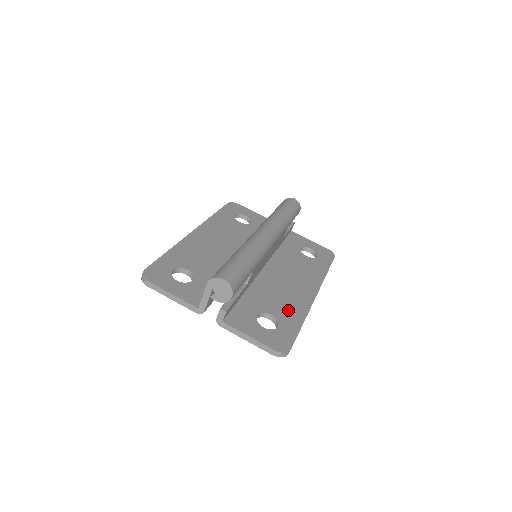
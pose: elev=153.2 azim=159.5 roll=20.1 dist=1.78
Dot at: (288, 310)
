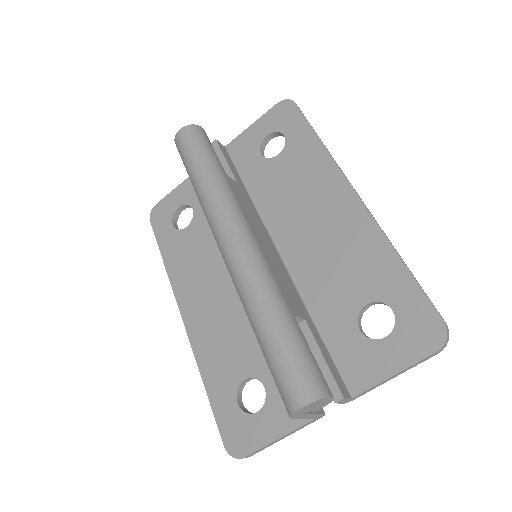
Dot at: (368, 268)
